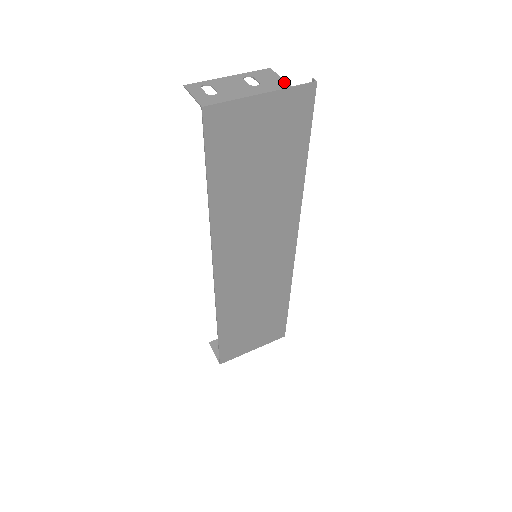
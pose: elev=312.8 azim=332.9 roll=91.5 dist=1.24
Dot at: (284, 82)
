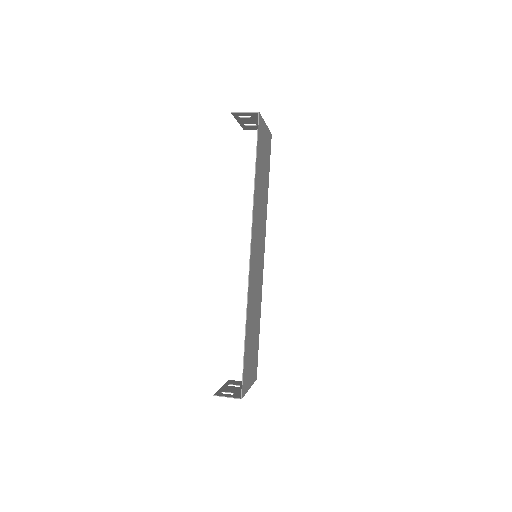
Dot at: occluded
